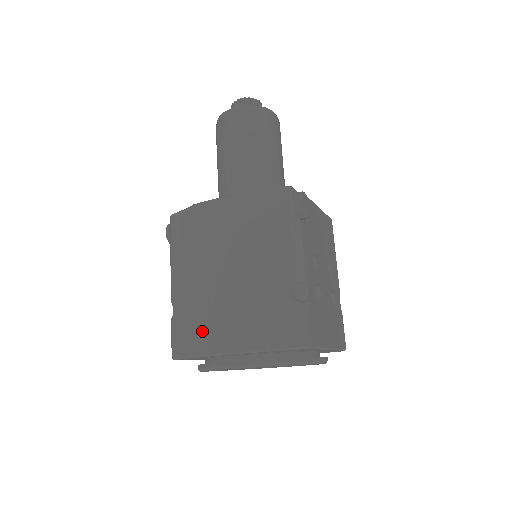
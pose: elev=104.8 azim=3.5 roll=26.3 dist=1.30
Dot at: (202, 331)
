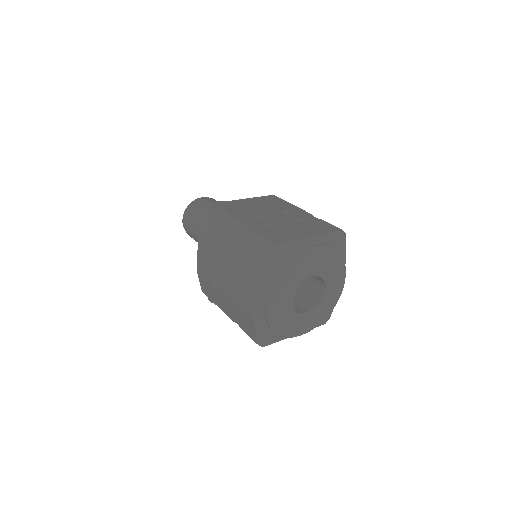
Dot at: (244, 311)
